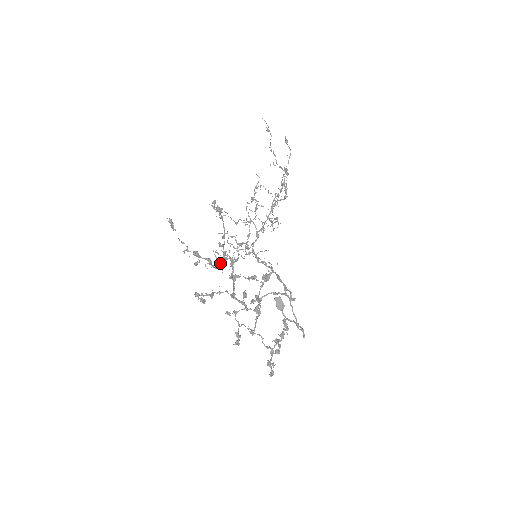
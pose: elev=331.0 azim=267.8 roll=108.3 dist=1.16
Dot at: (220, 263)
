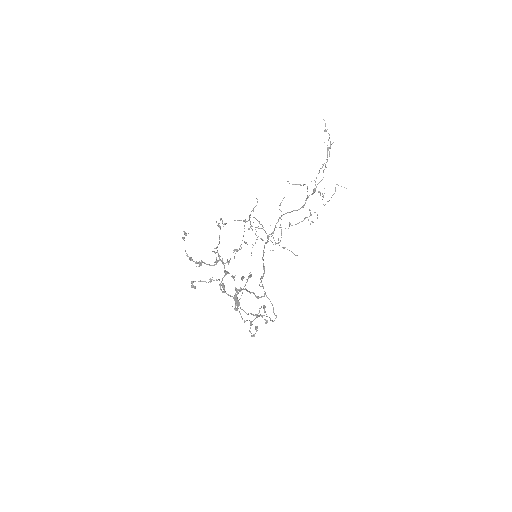
Dot at: (216, 262)
